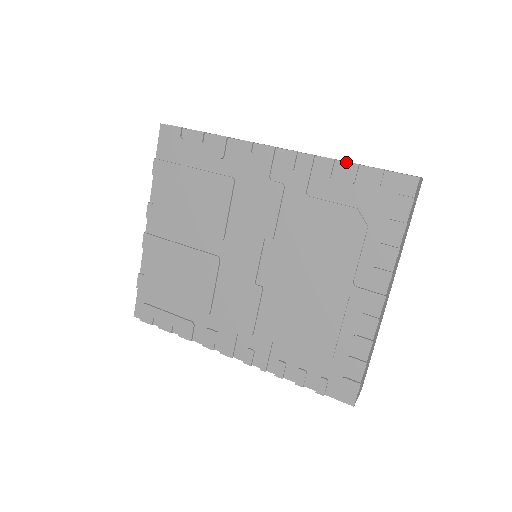
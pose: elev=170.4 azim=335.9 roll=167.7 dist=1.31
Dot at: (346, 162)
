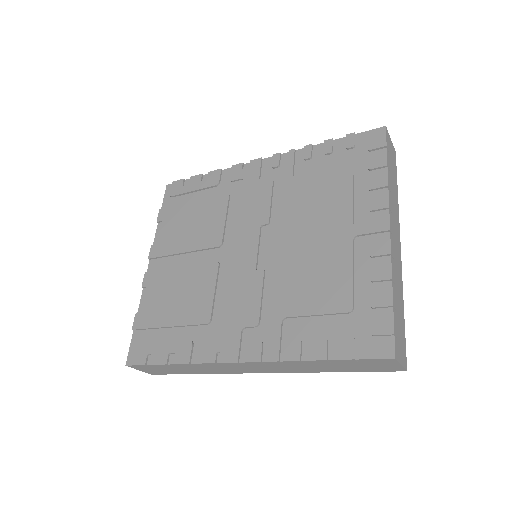
Dot at: (322, 143)
